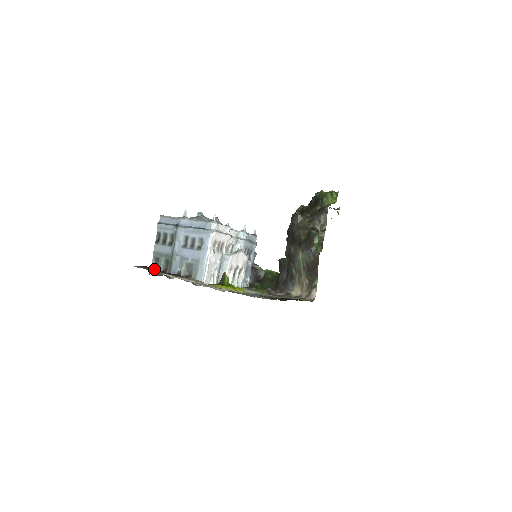
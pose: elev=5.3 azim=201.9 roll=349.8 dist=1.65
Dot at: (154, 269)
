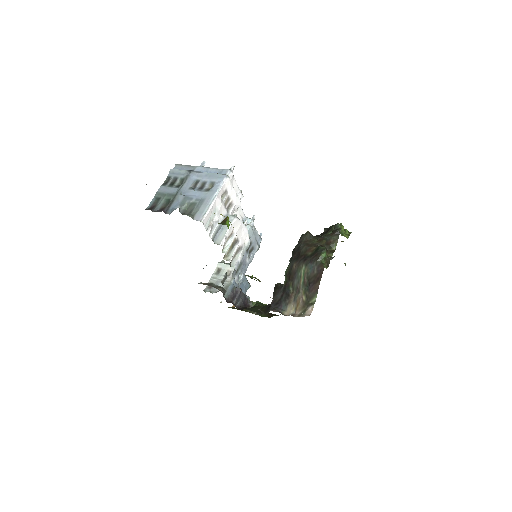
Dot at: occluded
